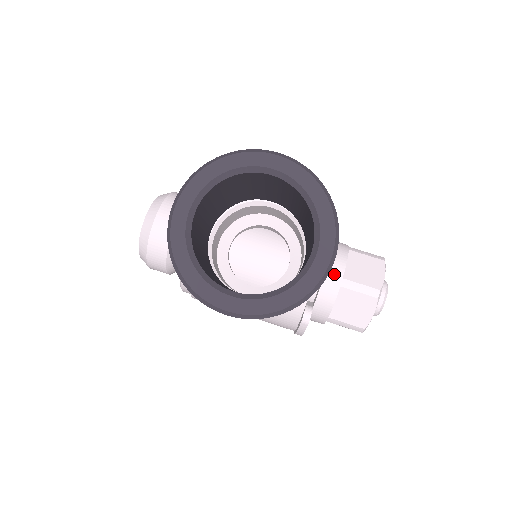
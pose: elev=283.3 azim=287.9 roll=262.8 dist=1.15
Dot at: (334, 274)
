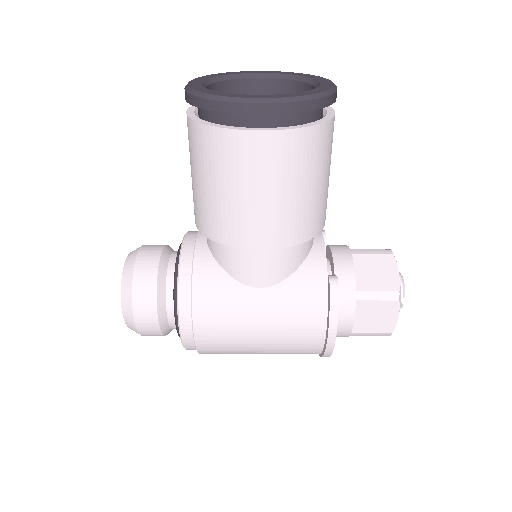
Dot at: (340, 249)
